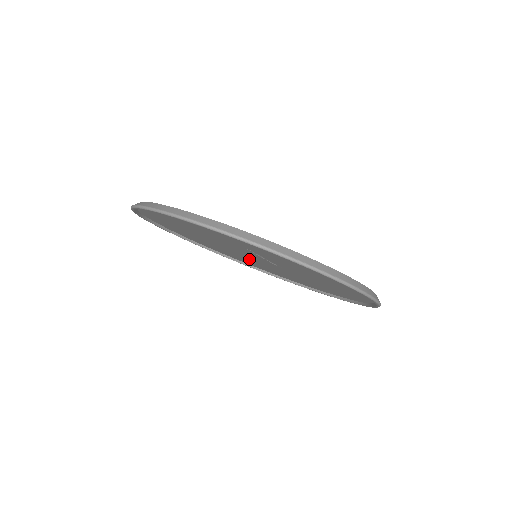
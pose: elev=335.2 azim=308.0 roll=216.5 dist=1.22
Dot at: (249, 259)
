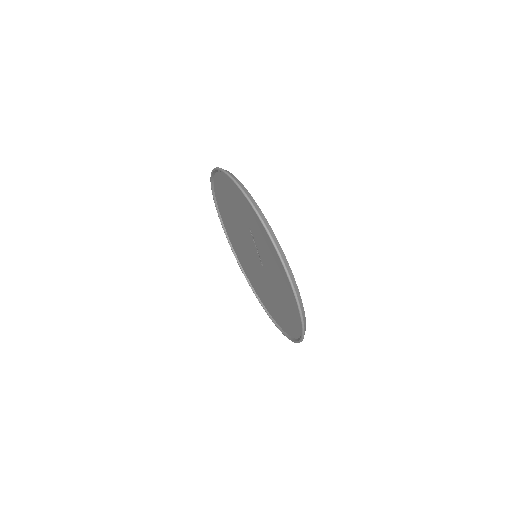
Dot at: (253, 267)
